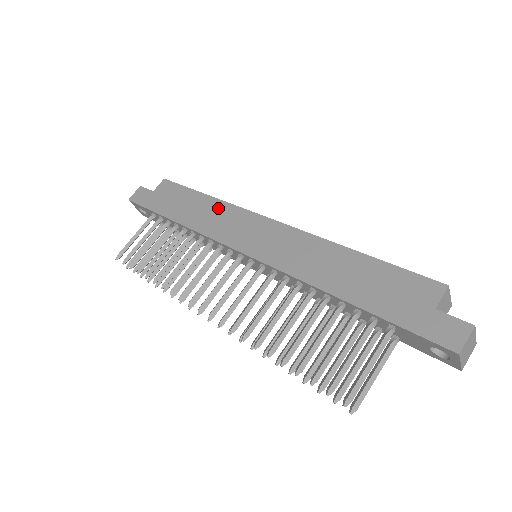
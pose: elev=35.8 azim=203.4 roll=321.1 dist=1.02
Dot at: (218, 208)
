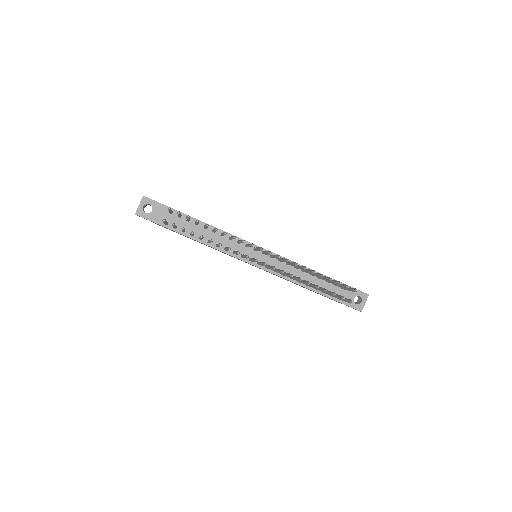
Dot at: occluded
